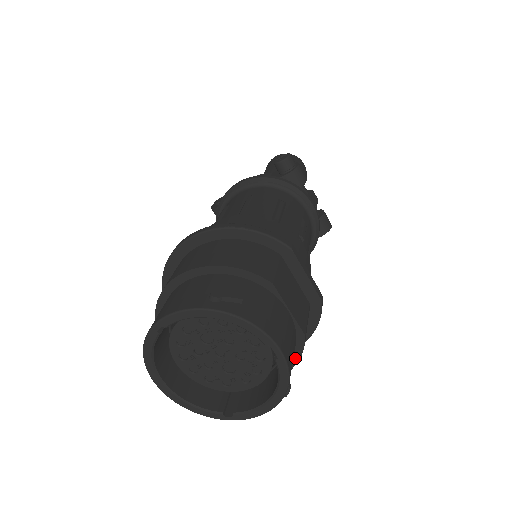
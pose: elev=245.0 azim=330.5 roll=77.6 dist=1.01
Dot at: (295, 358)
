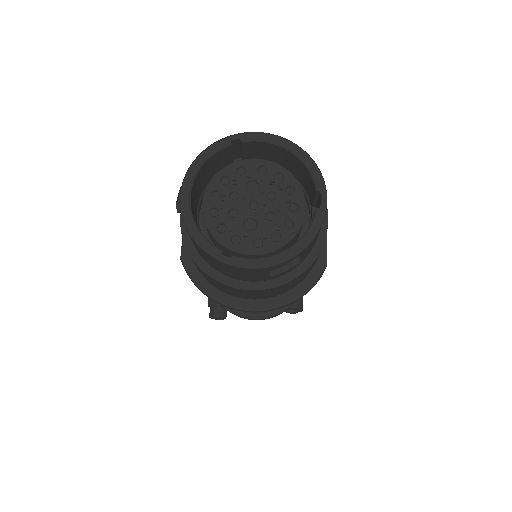
Dot at: (298, 271)
